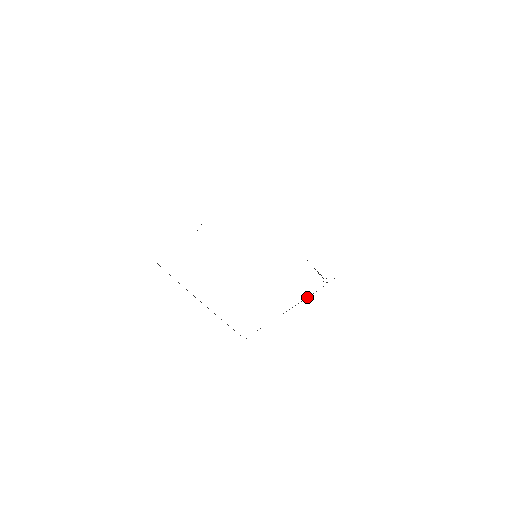
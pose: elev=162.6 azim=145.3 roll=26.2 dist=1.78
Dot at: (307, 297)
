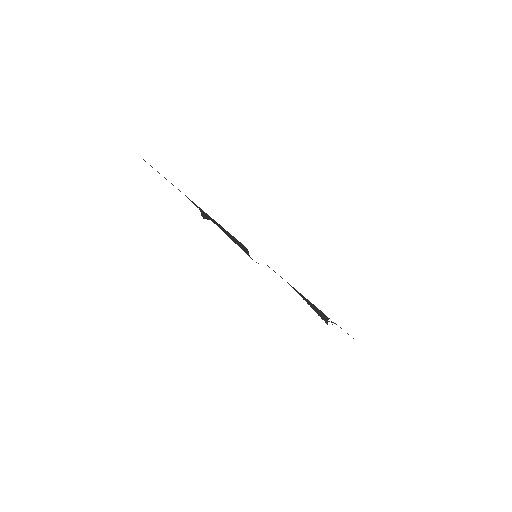
Dot at: occluded
